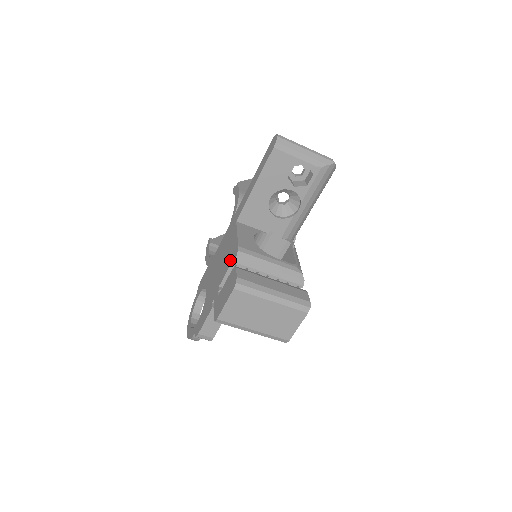
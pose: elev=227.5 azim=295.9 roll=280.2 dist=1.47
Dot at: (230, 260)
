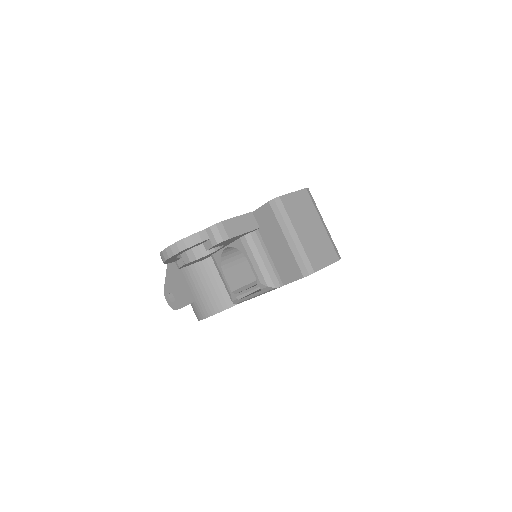
Dot at: occluded
